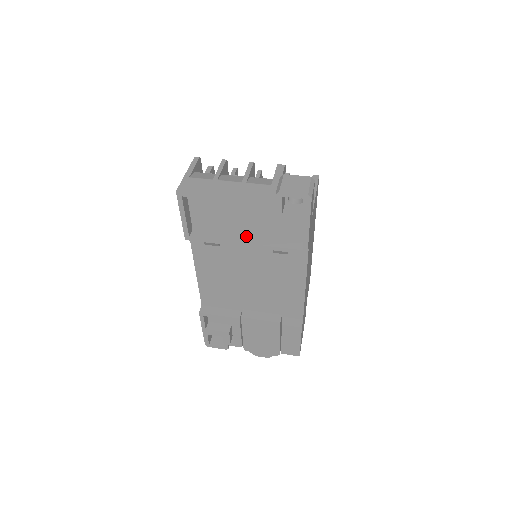
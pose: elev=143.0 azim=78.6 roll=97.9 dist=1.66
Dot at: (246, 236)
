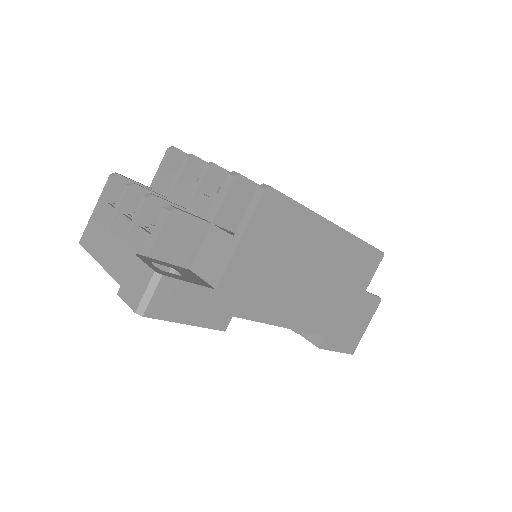
Dot at: occluded
